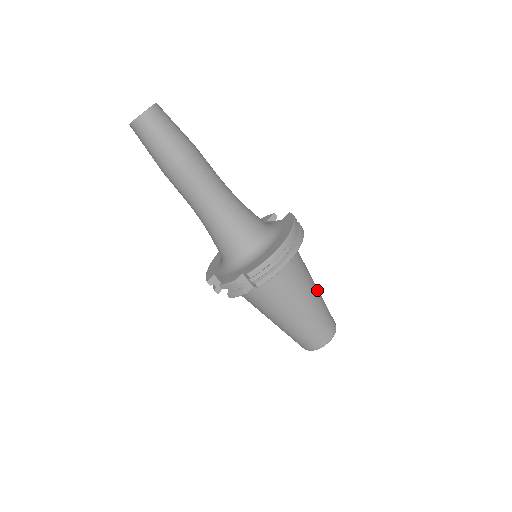
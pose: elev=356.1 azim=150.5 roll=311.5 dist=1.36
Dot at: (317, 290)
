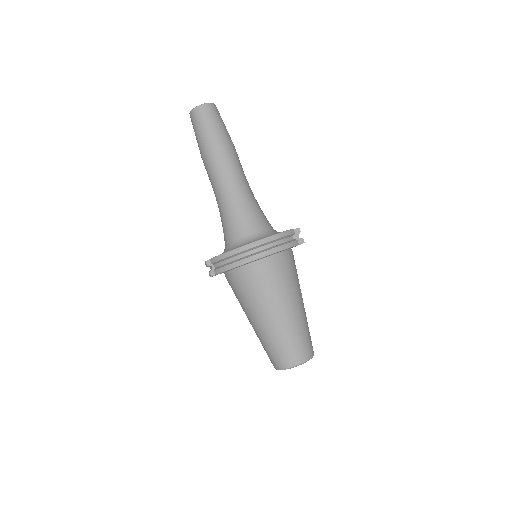
Dot at: (292, 313)
